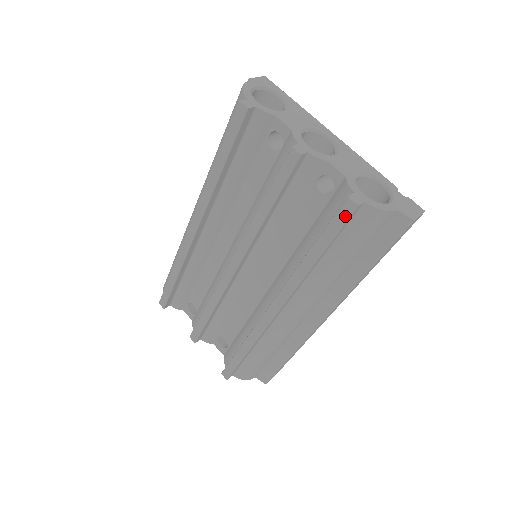
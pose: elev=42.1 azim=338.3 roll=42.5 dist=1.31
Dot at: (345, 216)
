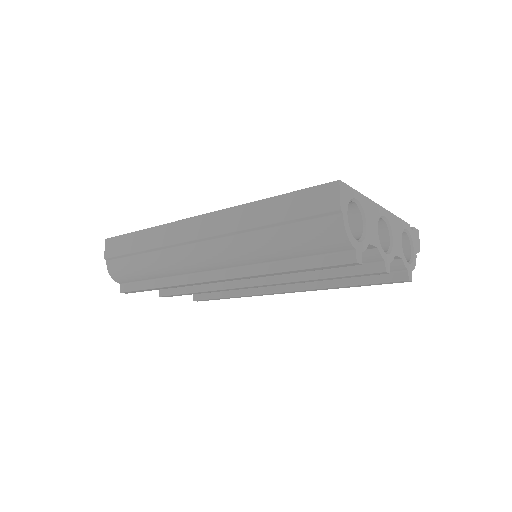
Dot at: occluded
